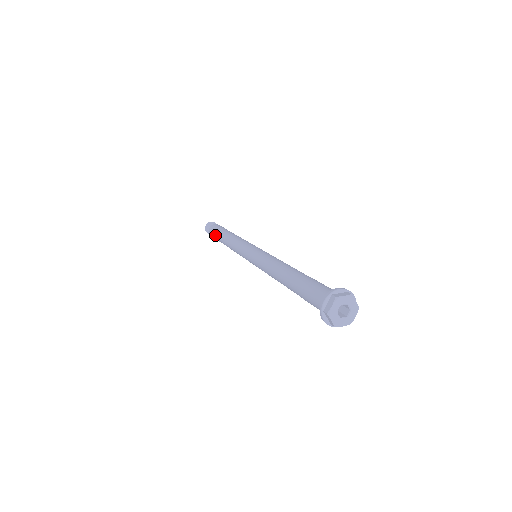
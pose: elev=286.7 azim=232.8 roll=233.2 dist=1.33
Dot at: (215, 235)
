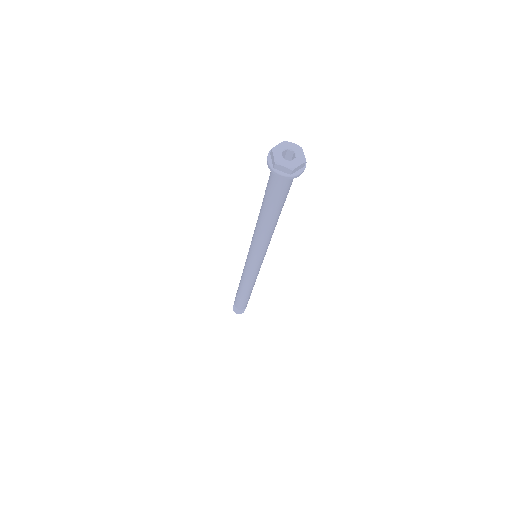
Dot at: (237, 299)
